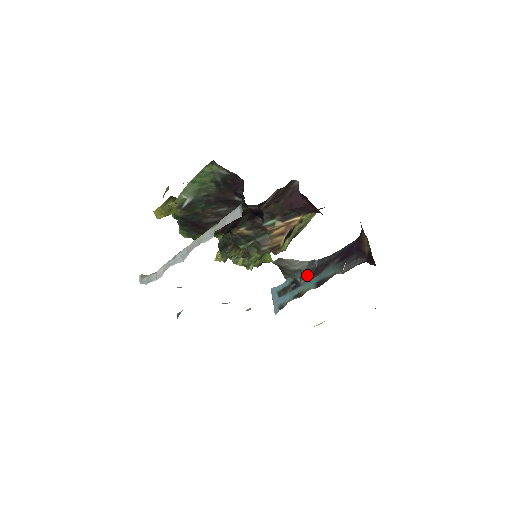
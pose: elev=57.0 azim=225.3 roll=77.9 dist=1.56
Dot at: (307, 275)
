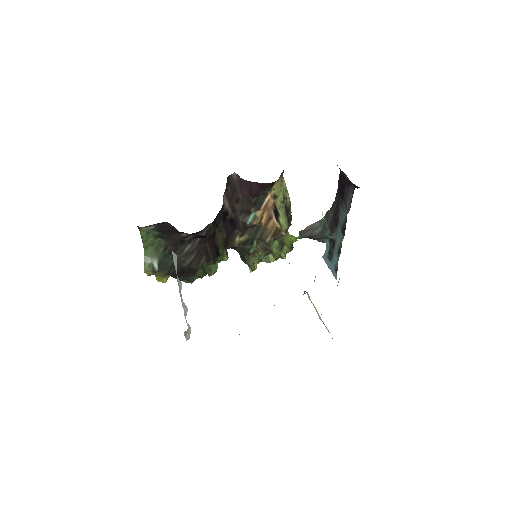
Dot at: (332, 229)
